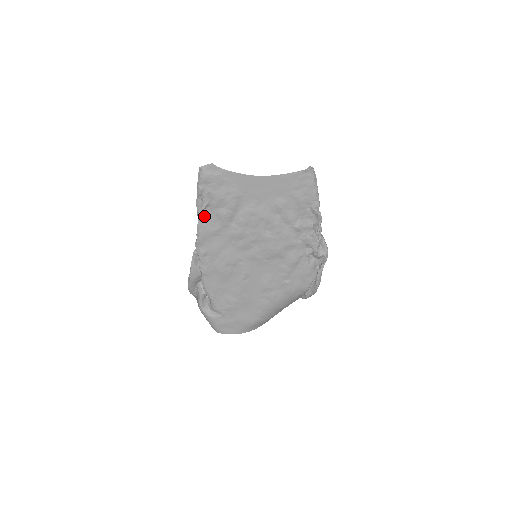
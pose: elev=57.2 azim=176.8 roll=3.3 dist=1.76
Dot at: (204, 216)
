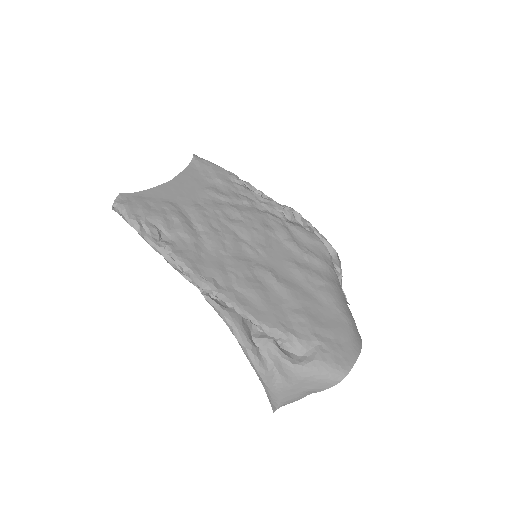
Dot at: (168, 244)
